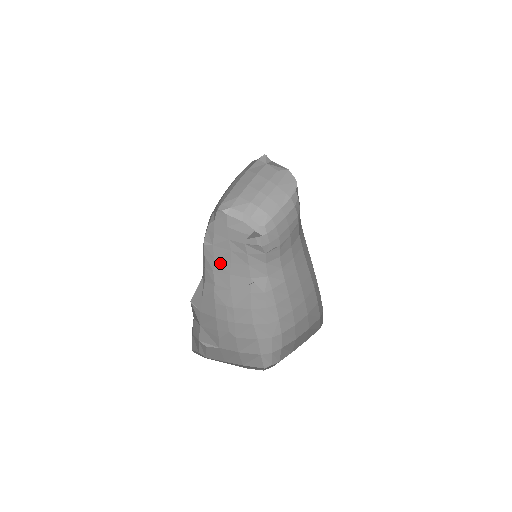
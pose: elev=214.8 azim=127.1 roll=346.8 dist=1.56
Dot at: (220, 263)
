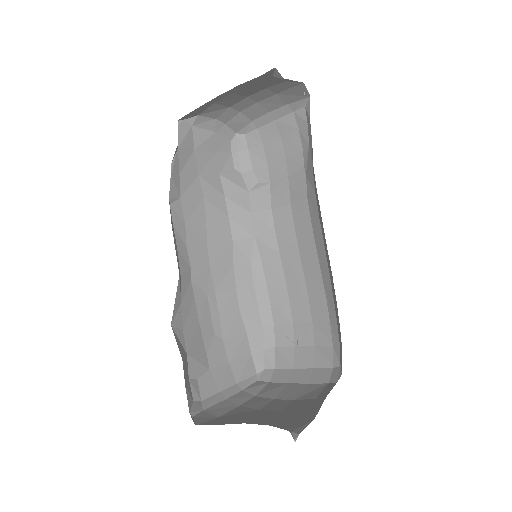
Dot at: (193, 228)
